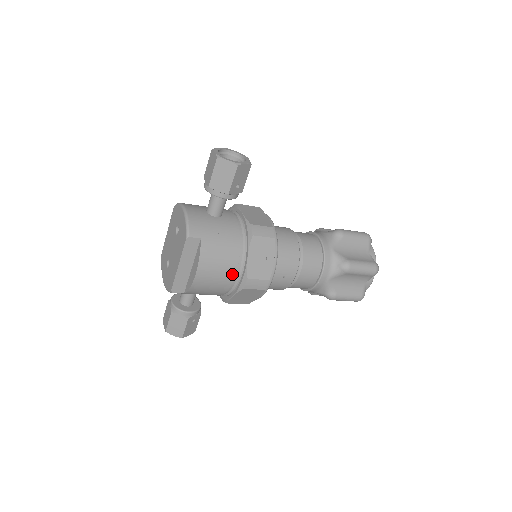
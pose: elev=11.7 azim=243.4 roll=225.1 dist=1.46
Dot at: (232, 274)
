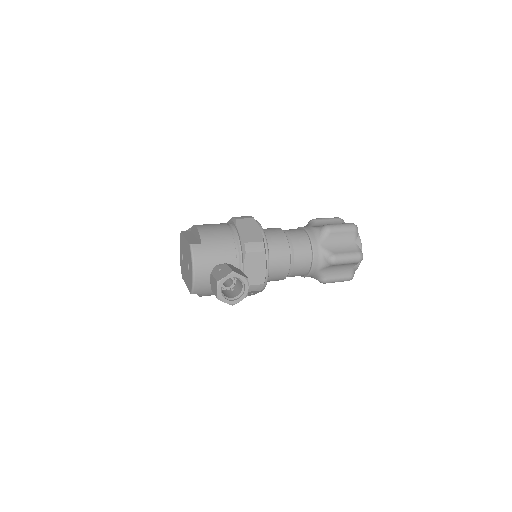
Dot at: occluded
